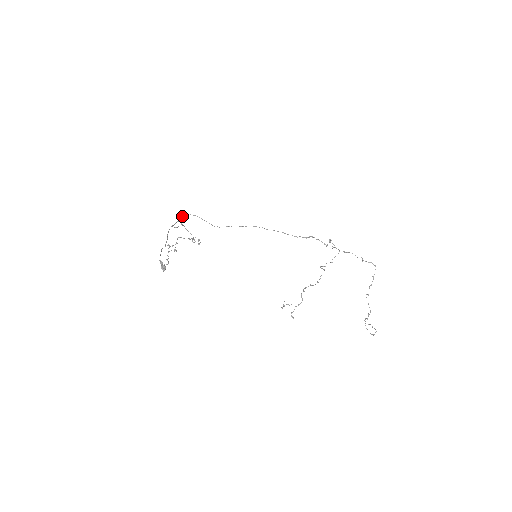
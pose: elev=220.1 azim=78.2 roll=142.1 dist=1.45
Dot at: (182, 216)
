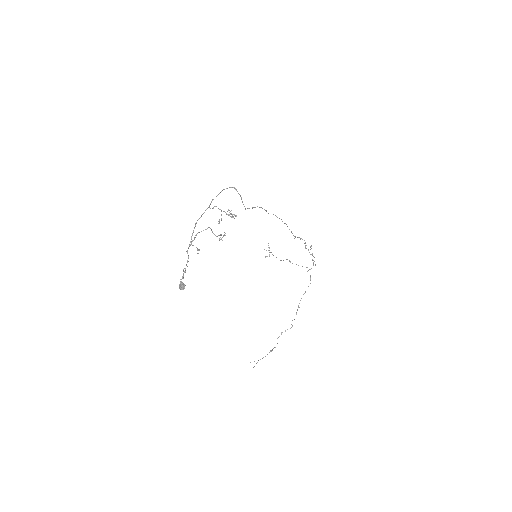
Dot at: occluded
